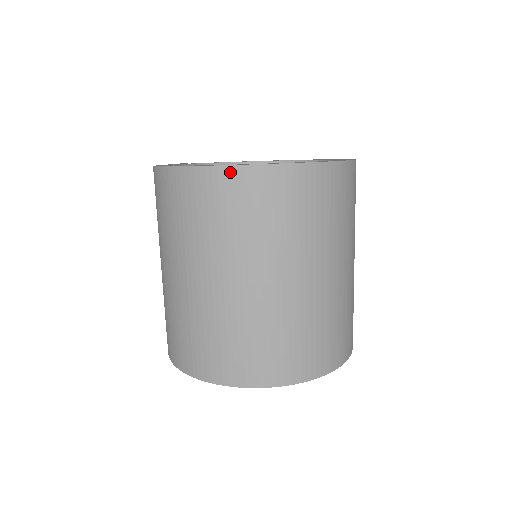
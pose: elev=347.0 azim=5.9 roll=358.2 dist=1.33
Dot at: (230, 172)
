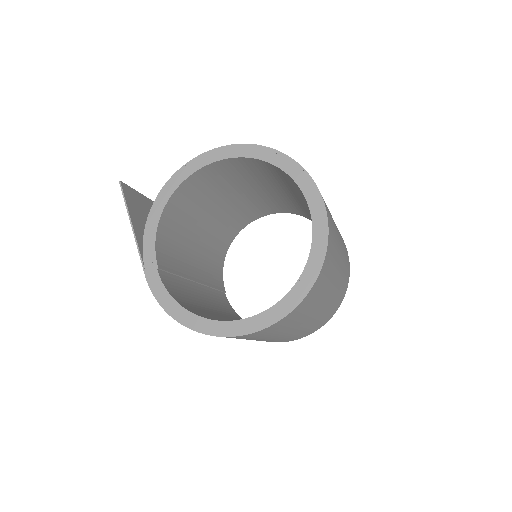
Dot at: (255, 333)
